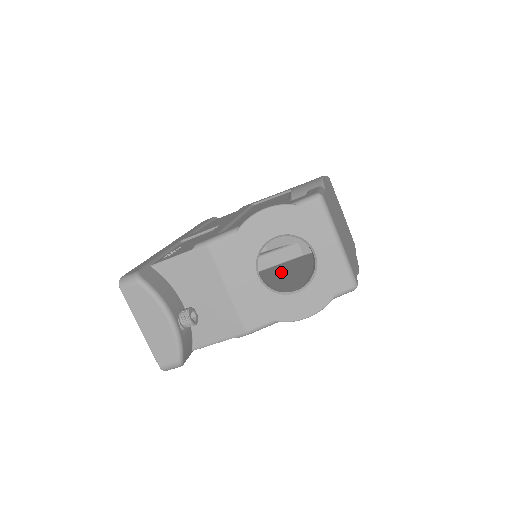
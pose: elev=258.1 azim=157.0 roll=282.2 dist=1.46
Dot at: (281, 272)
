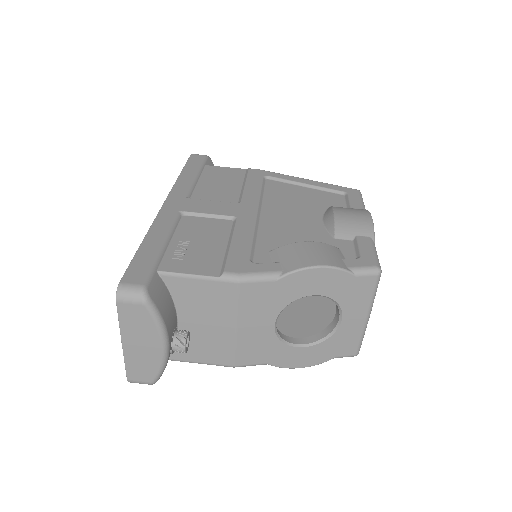
Dot at: occluded
